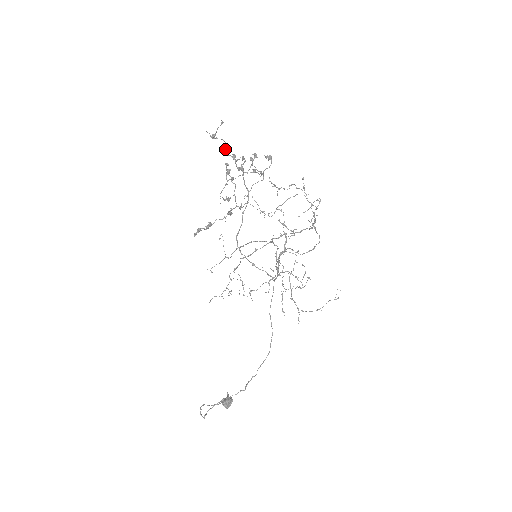
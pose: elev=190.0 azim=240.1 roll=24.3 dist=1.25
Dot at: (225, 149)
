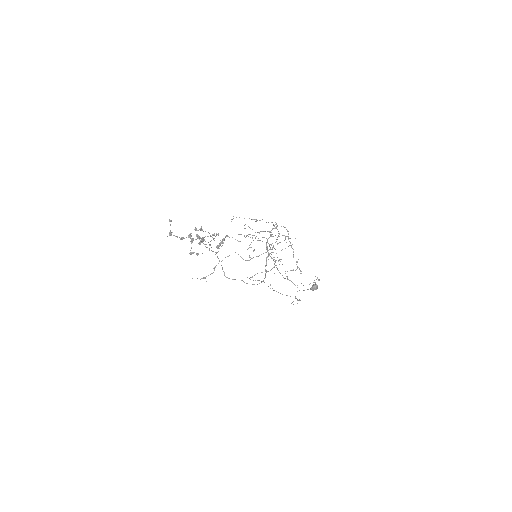
Dot at: (180, 239)
